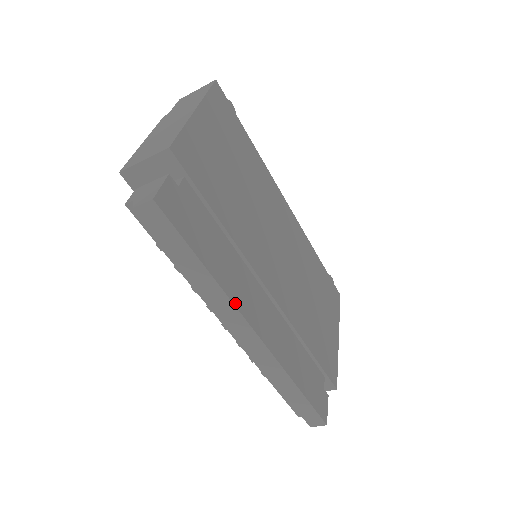
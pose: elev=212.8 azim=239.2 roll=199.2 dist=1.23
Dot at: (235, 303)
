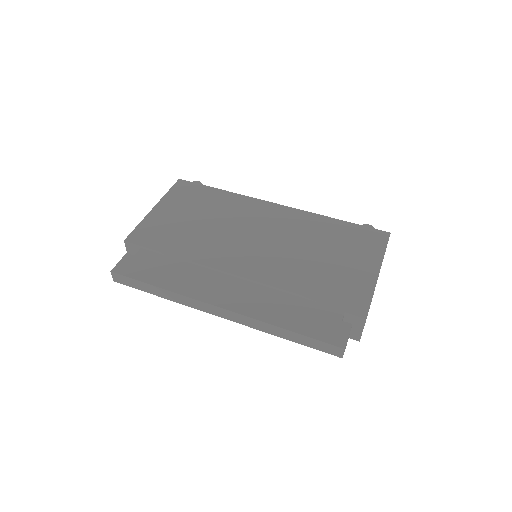
Dot at: (191, 296)
